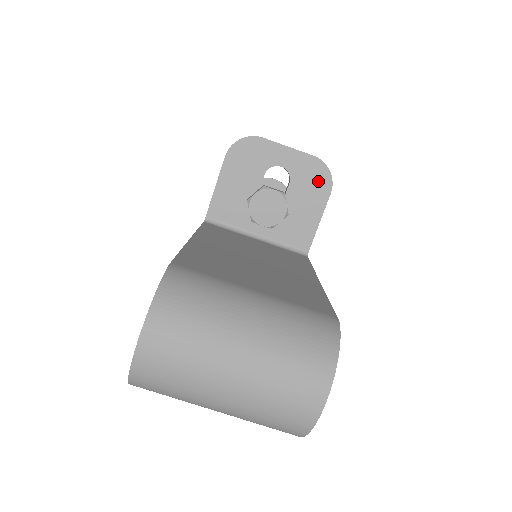
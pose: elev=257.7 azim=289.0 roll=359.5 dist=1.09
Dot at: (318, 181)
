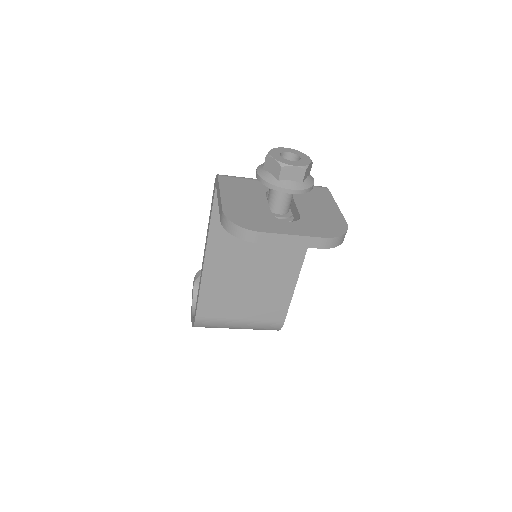
Dot at: occluded
